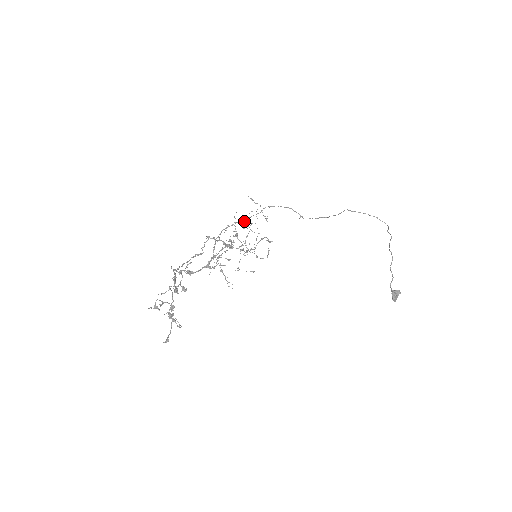
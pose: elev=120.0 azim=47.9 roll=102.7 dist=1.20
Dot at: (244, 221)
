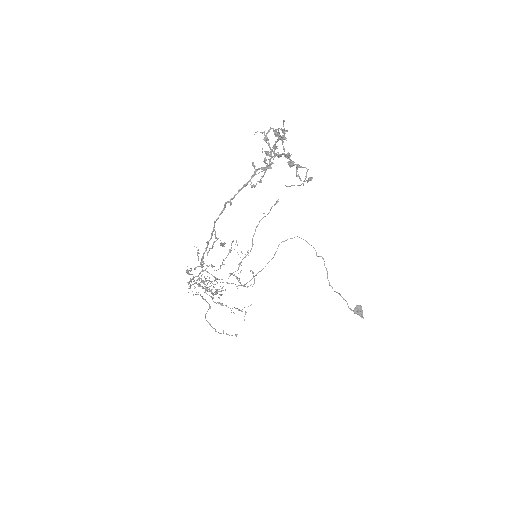
Dot at: occluded
